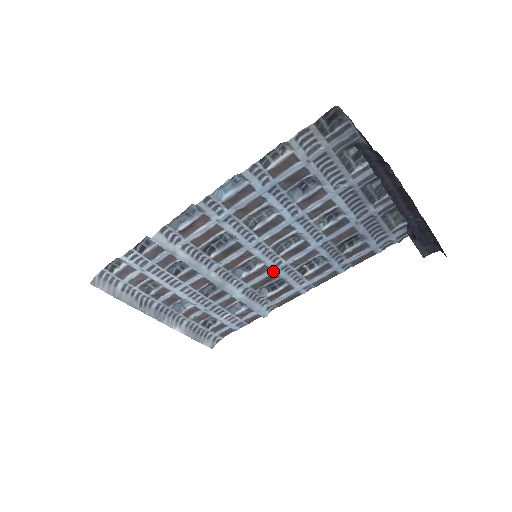
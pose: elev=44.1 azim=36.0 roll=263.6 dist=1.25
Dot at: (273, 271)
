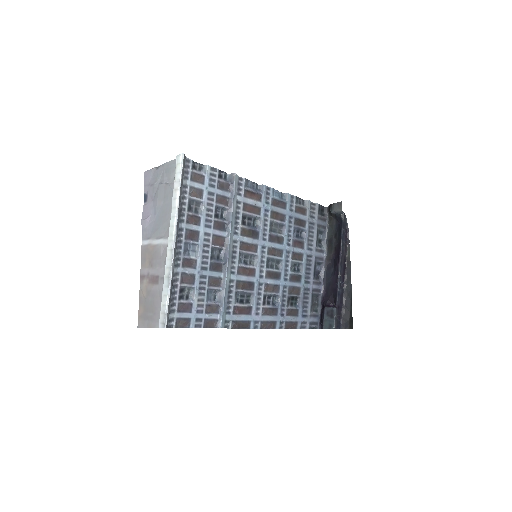
Dot at: (255, 280)
